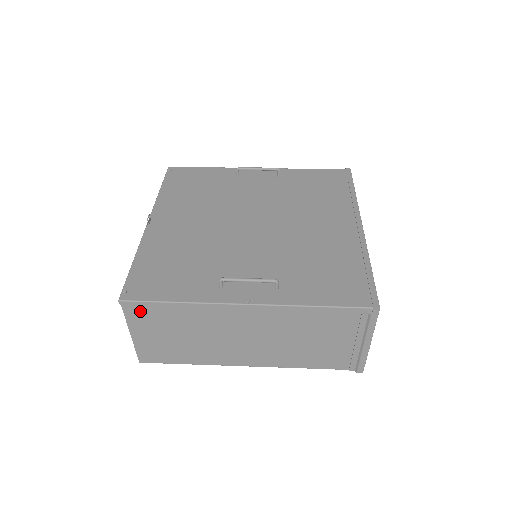
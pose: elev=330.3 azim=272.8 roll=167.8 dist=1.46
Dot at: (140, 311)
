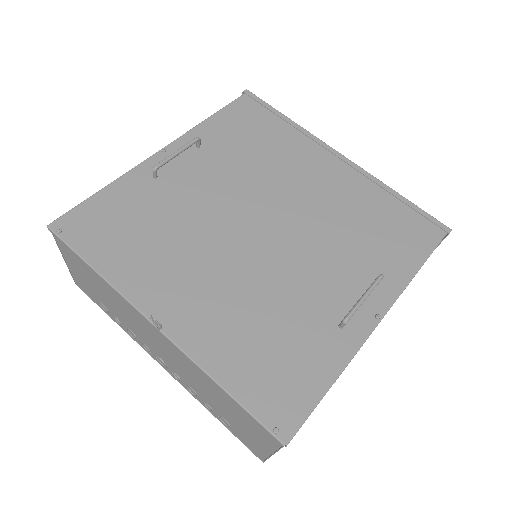
Dot at: occluded
